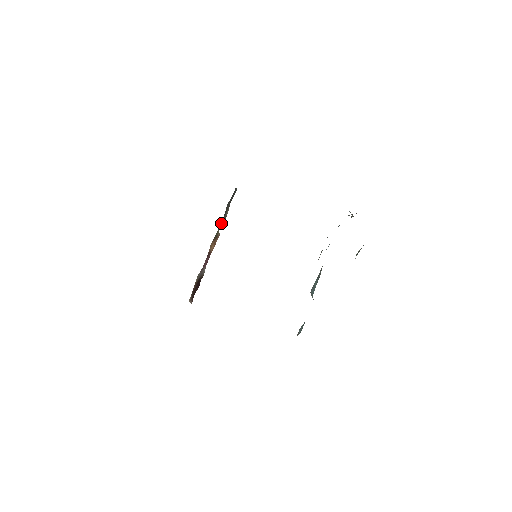
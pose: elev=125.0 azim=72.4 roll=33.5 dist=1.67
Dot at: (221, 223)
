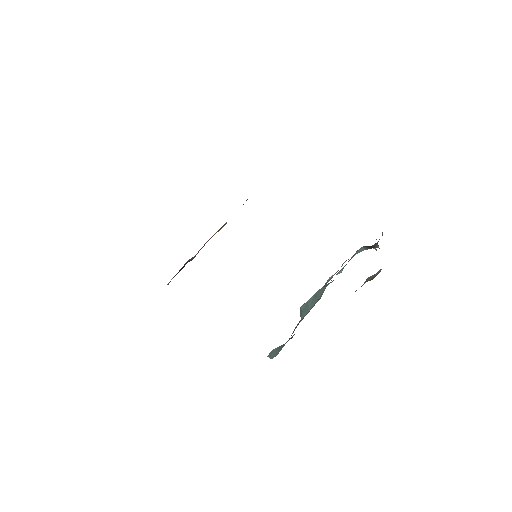
Dot at: occluded
